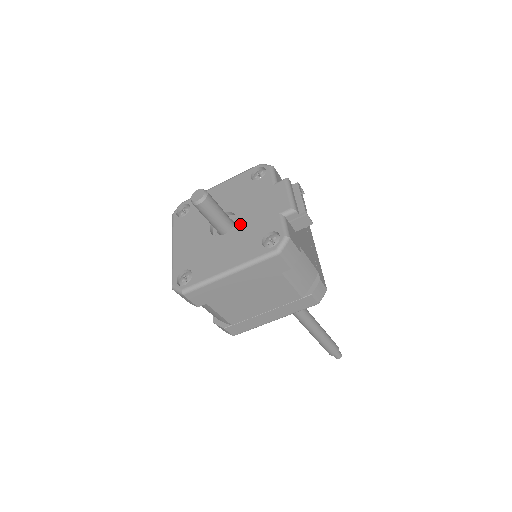
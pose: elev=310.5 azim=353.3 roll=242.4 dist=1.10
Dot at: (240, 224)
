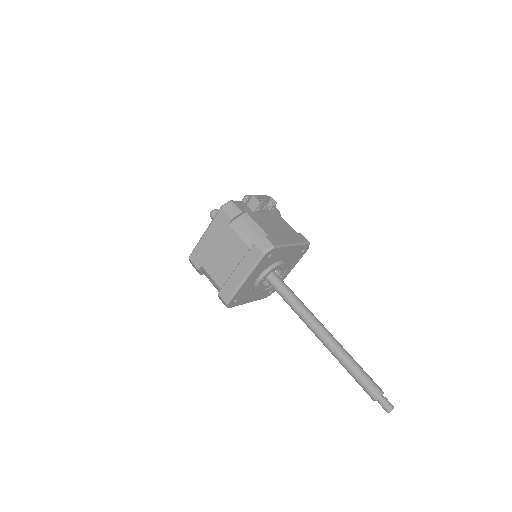
Dot at: occluded
